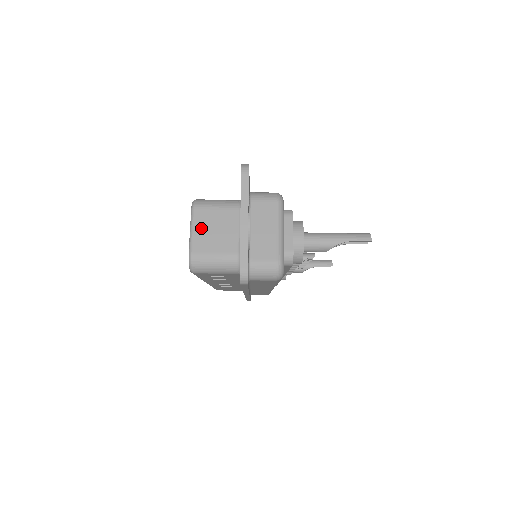
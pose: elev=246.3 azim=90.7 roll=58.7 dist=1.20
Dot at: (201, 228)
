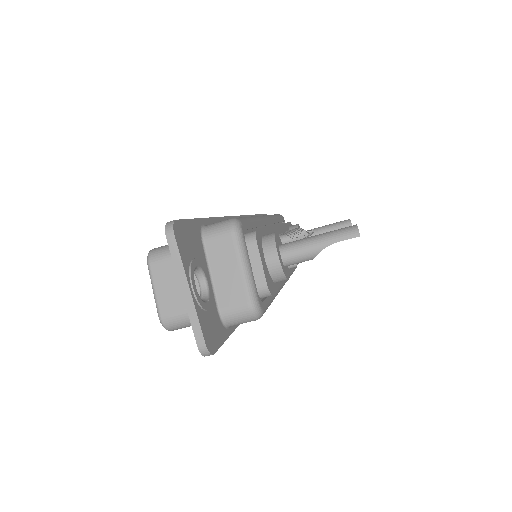
Dot at: (162, 285)
